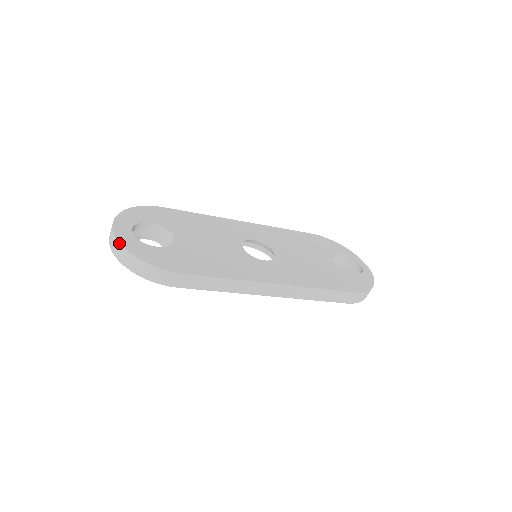
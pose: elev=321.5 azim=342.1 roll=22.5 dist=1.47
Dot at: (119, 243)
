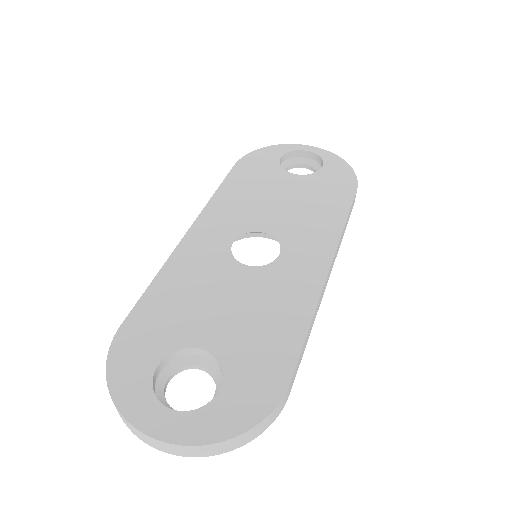
Dot at: (197, 447)
